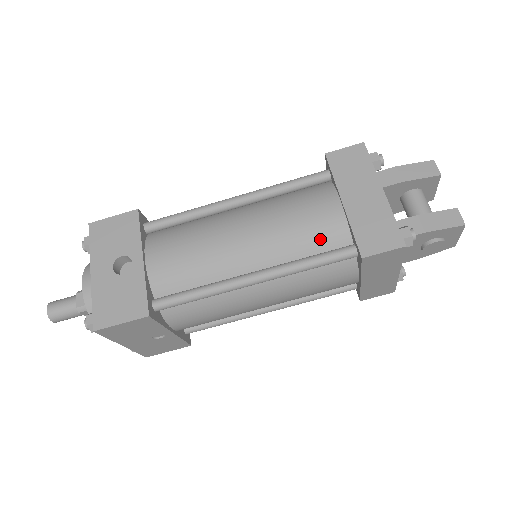
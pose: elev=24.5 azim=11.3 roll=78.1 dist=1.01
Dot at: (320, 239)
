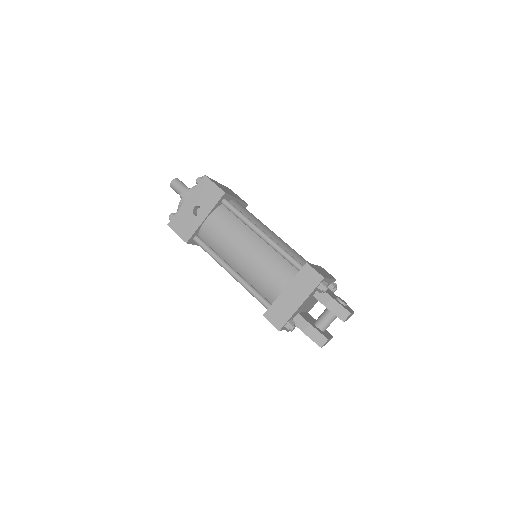
Dot at: (265, 289)
